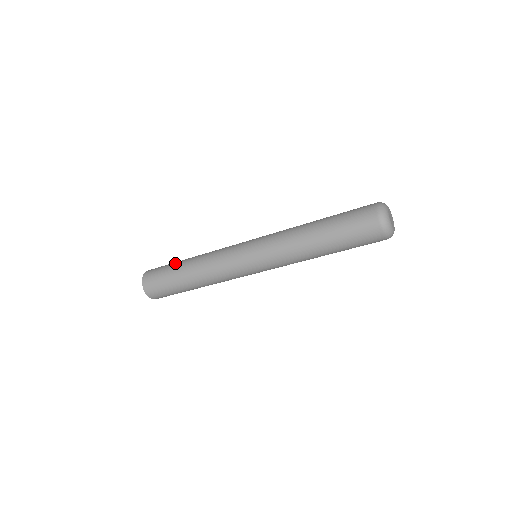
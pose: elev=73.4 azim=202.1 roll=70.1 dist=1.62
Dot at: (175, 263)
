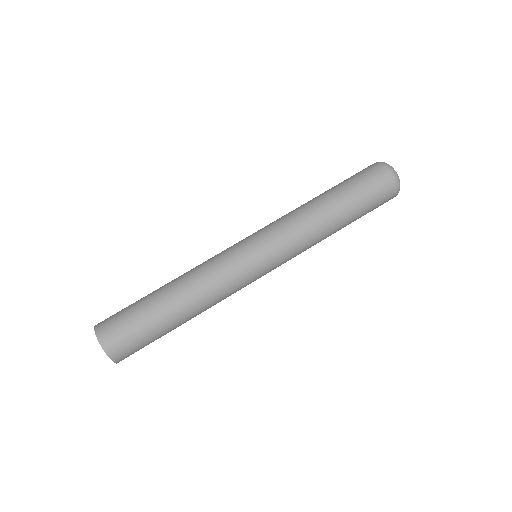
Dot at: (144, 297)
